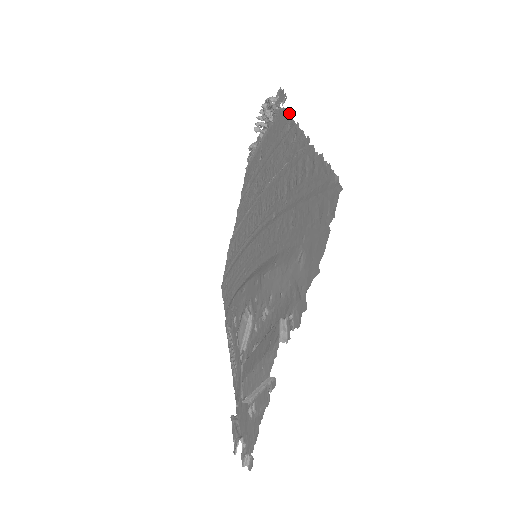
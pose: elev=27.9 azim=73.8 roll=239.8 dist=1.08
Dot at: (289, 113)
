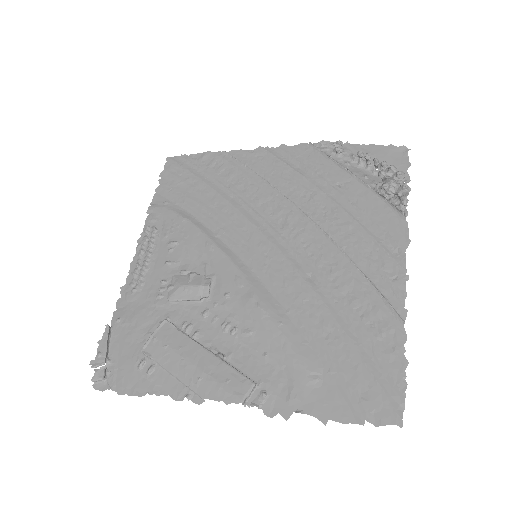
Dot at: (408, 244)
